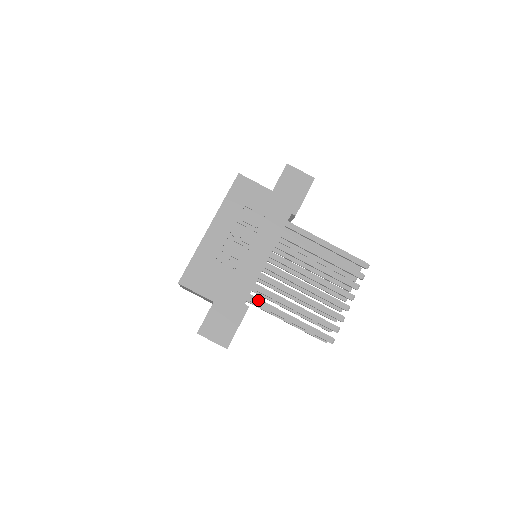
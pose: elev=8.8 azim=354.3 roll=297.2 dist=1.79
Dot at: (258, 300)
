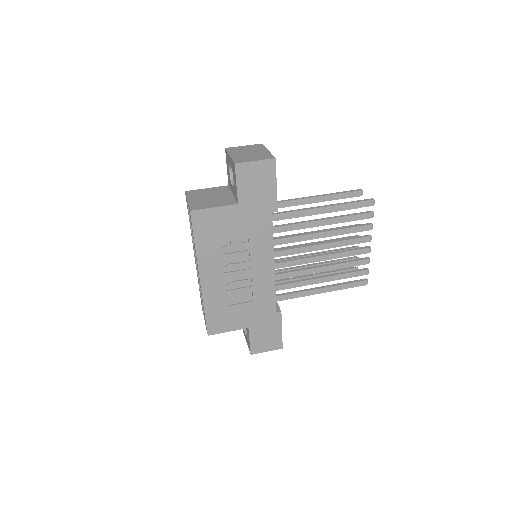
Dot at: (284, 296)
